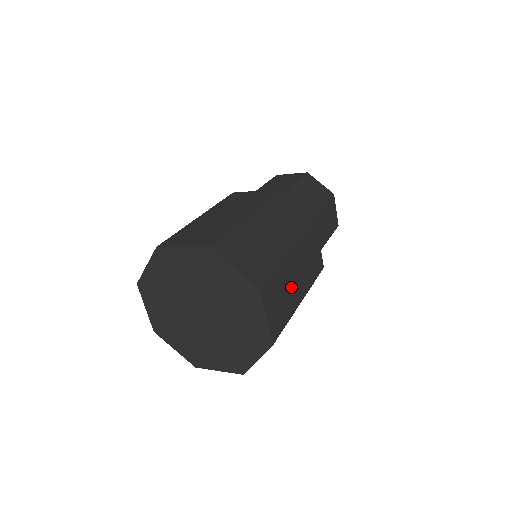
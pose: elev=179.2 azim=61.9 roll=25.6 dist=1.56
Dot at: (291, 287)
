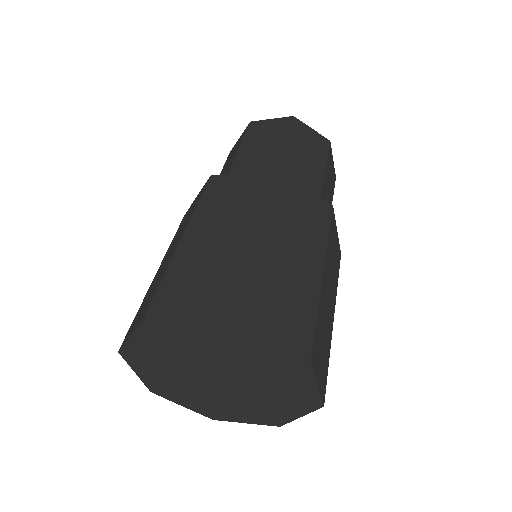
Dot at: (327, 316)
